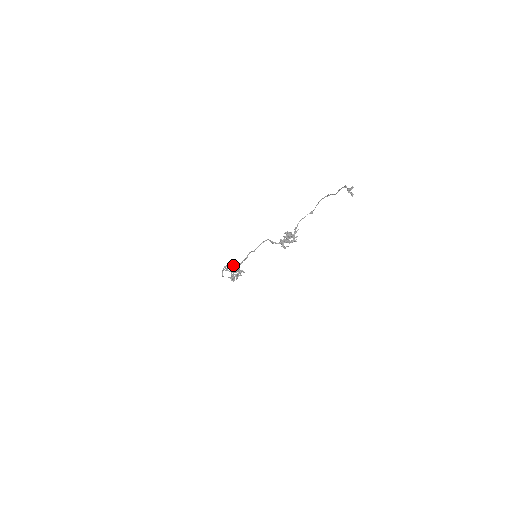
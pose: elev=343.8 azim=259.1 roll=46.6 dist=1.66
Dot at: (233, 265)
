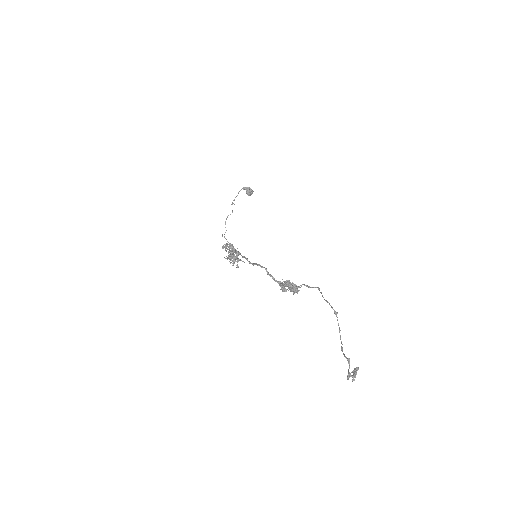
Dot at: occluded
